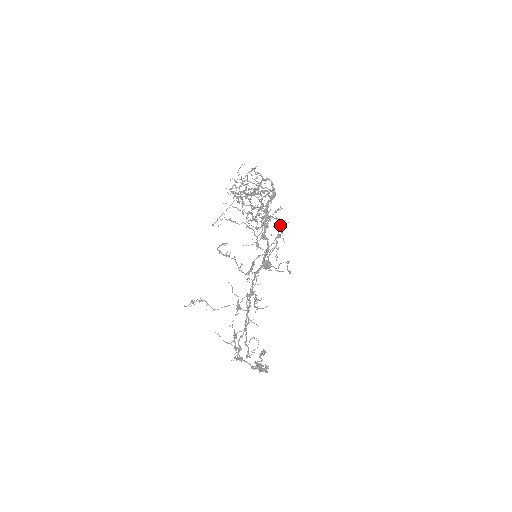
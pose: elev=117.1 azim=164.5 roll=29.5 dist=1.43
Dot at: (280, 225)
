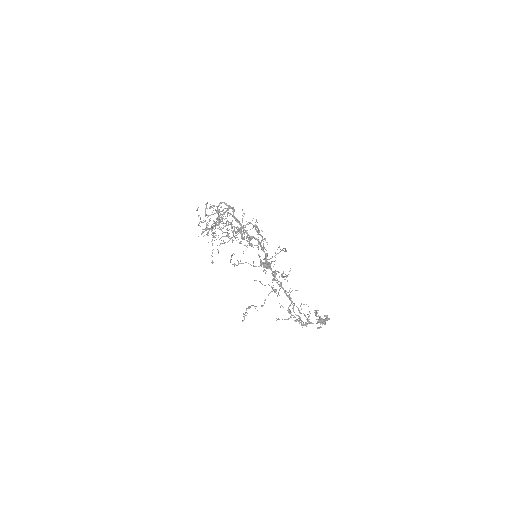
Dot at: occluded
